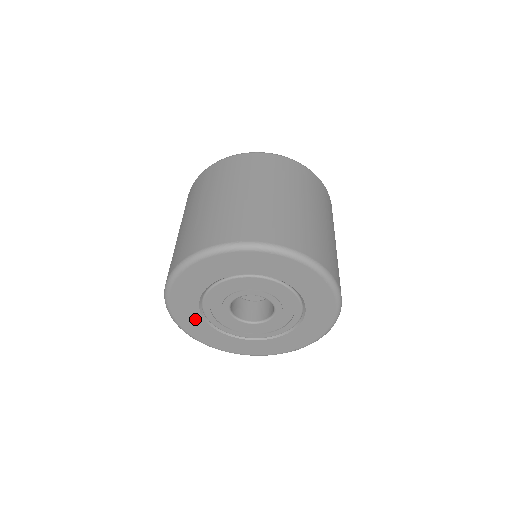
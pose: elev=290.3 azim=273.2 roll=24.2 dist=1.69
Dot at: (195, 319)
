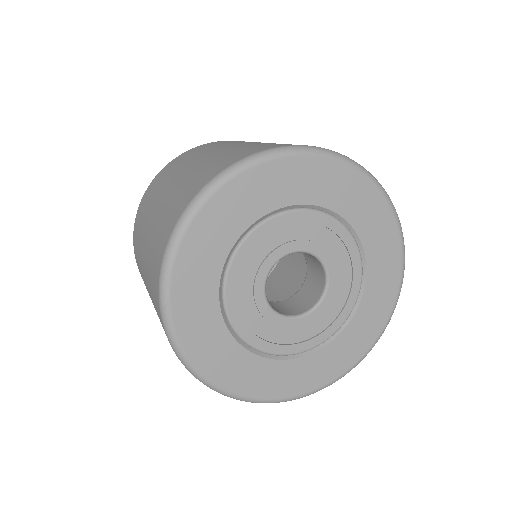
Dot at: (222, 346)
